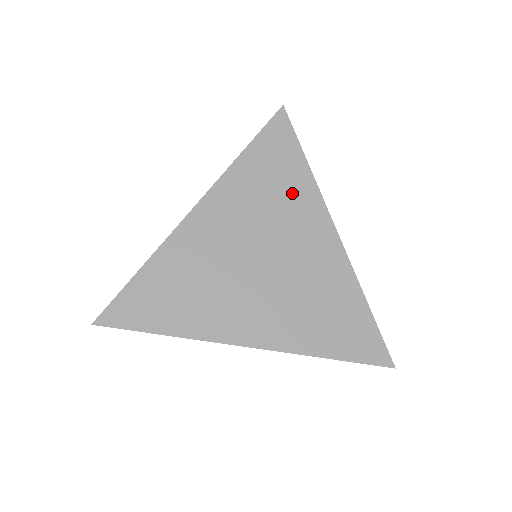
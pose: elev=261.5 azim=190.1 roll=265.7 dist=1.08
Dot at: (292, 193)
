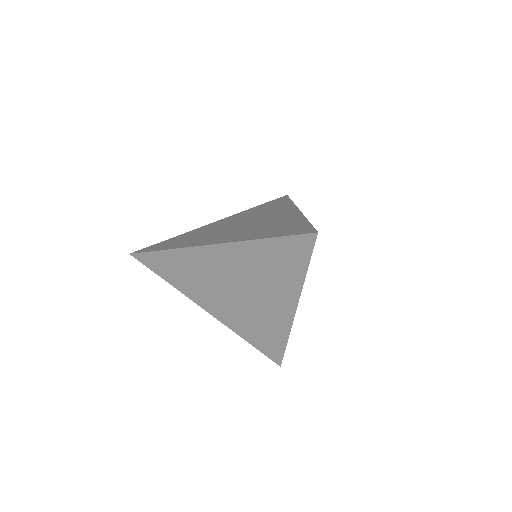
Dot at: (276, 208)
